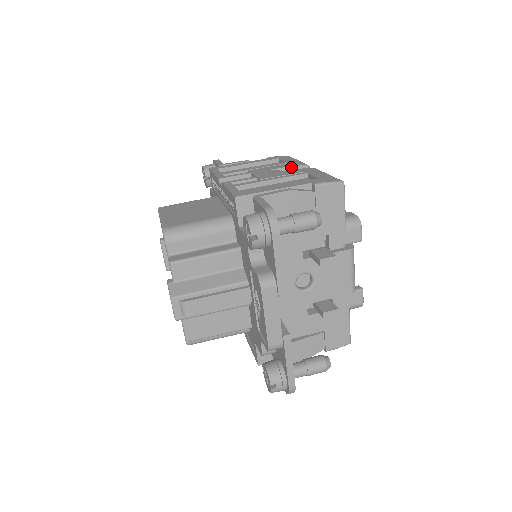
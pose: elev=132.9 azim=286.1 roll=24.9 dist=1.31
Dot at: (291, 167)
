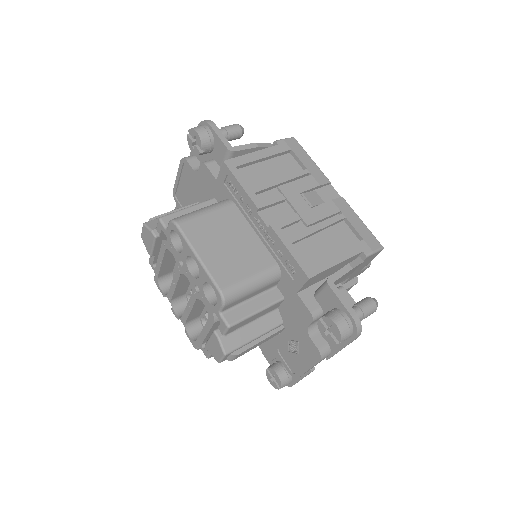
Dot at: (318, 187)
